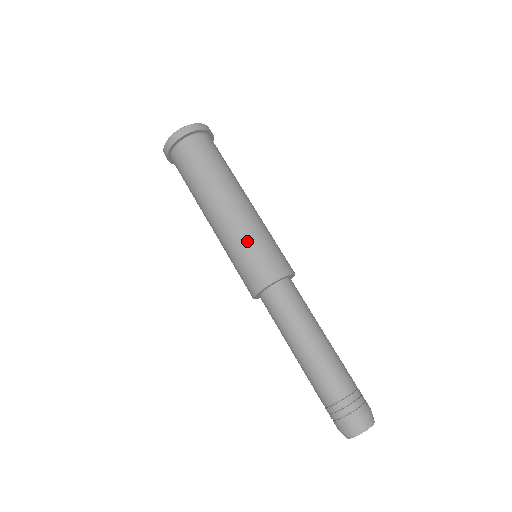
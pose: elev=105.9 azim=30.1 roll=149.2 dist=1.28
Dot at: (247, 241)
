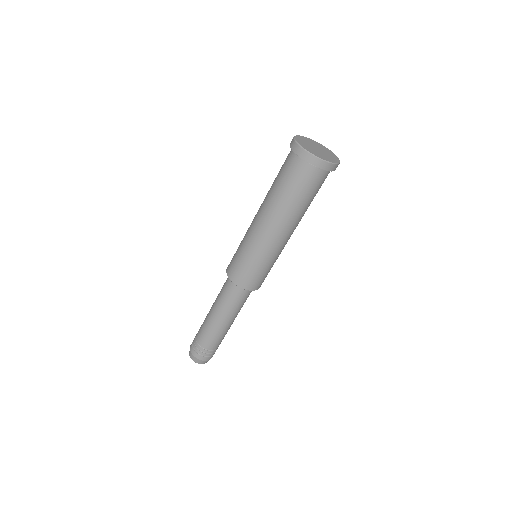
Dot at: (245, 250)
